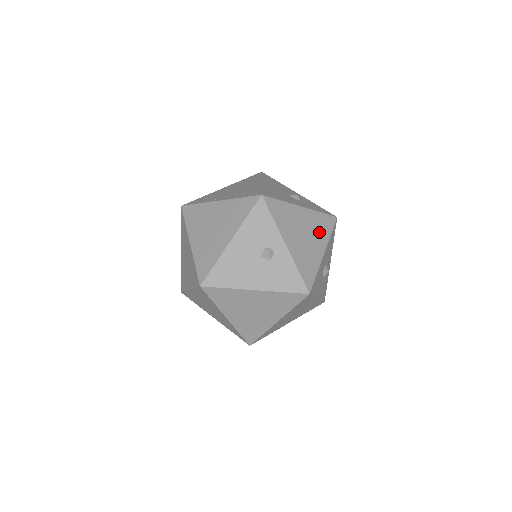
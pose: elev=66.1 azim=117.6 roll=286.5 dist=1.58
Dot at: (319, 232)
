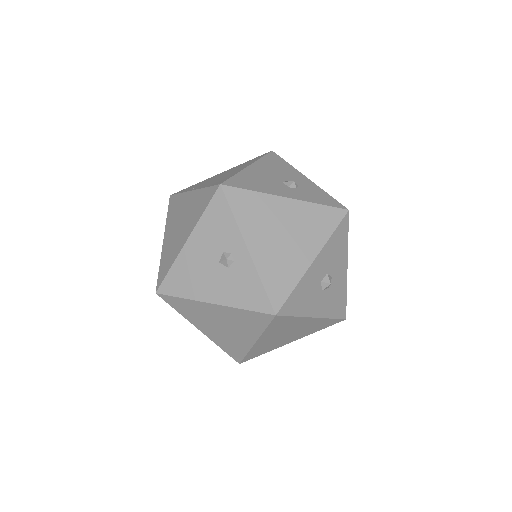
Dot at: (311, 231)
